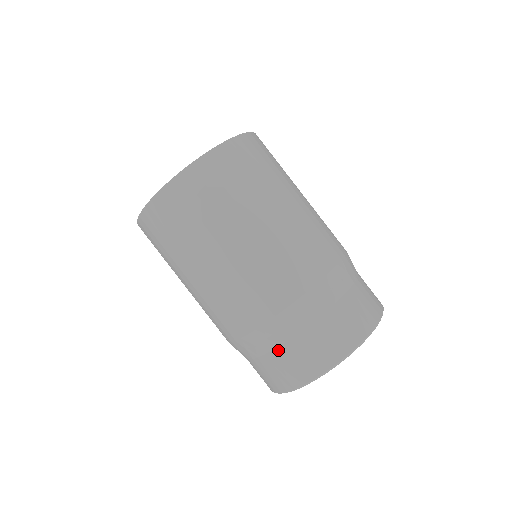
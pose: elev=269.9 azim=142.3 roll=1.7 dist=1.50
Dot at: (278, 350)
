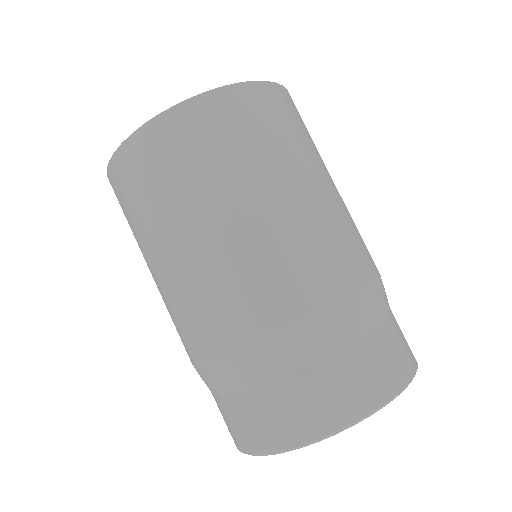
Dot at: (321, 362)
